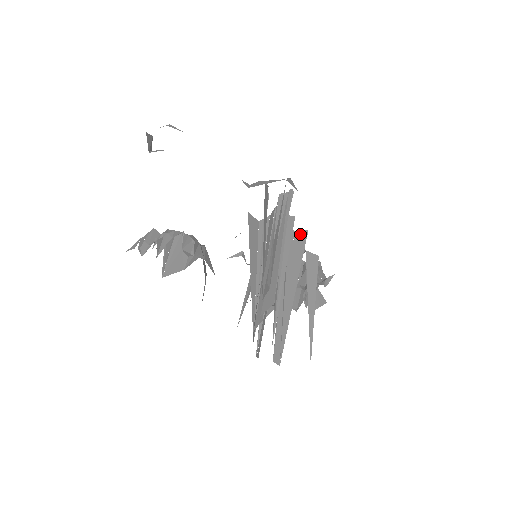
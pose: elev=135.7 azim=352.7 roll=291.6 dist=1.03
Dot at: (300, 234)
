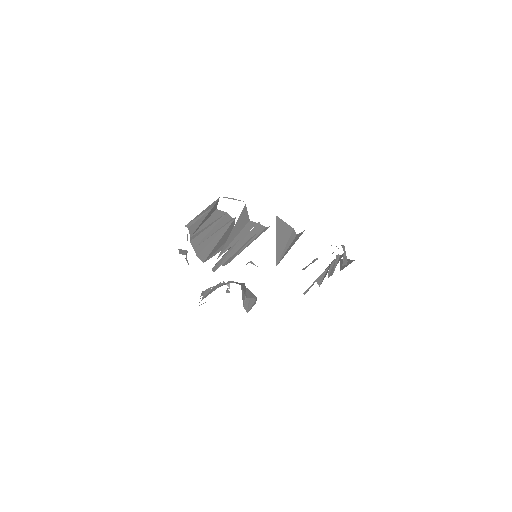
Dot at: occluded
